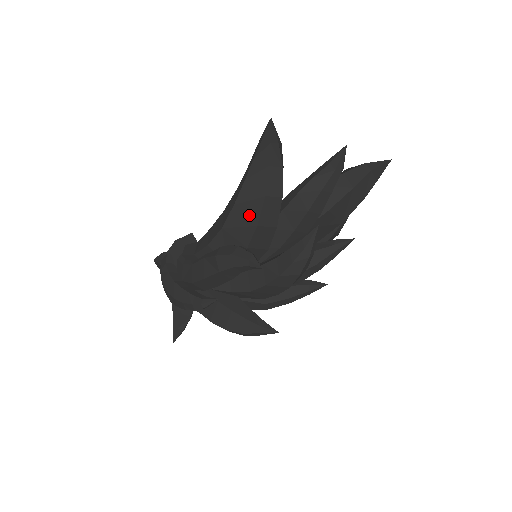
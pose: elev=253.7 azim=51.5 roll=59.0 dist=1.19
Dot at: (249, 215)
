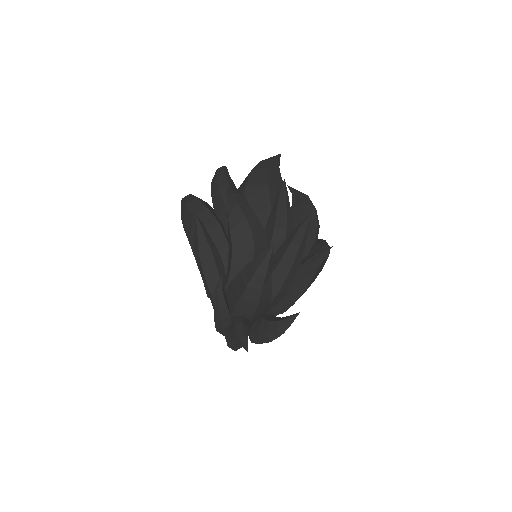
Dot at: (189, 220)
